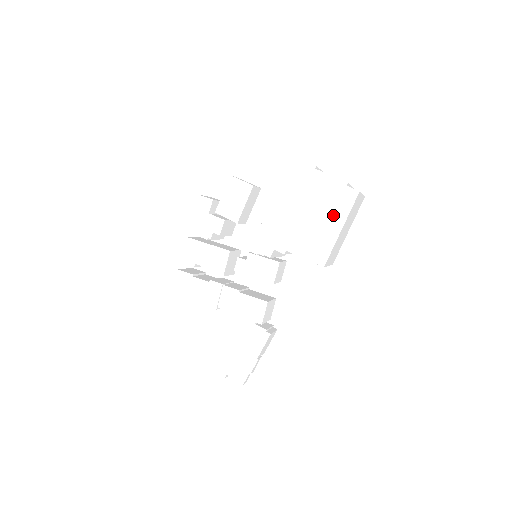
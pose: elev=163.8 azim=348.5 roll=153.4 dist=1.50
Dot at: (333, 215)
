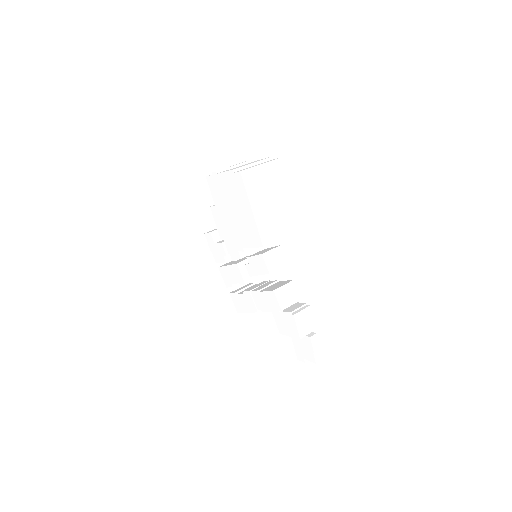
Dot at: (242, 202)
